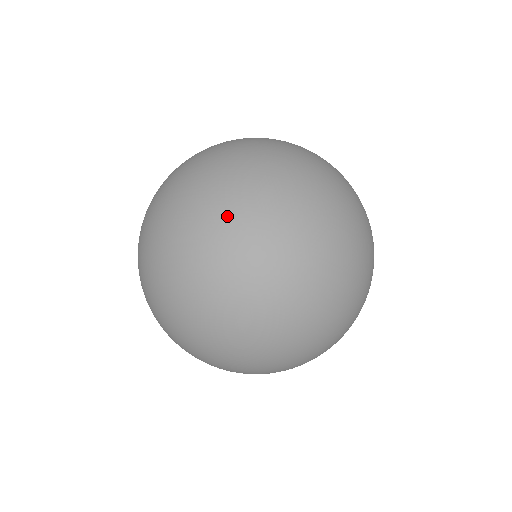
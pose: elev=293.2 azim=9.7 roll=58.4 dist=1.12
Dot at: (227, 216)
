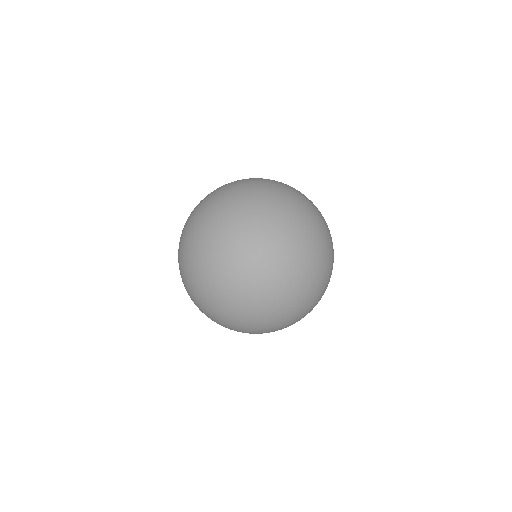
Dot at: (224, 197)
